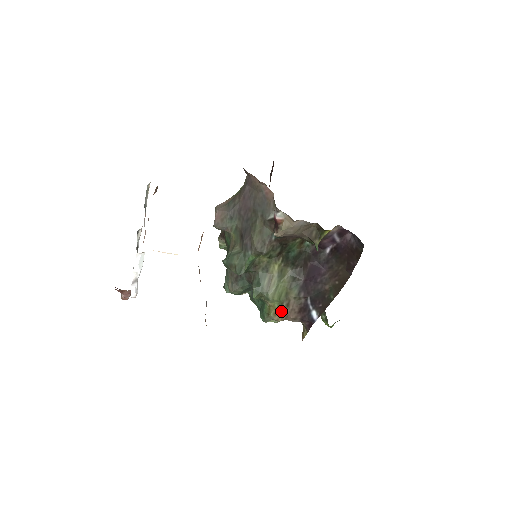
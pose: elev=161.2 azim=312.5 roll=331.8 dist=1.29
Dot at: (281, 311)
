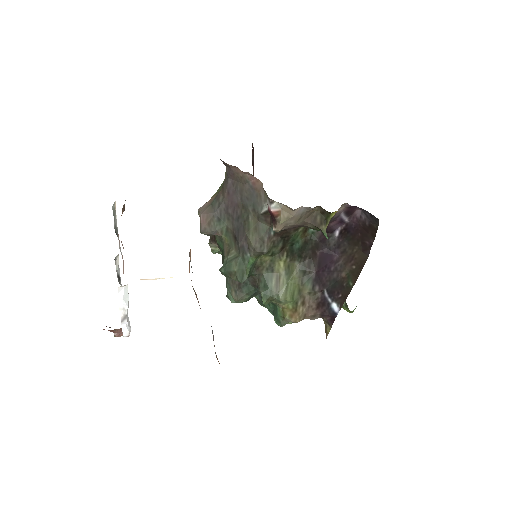
Dot at: (297, 311)
